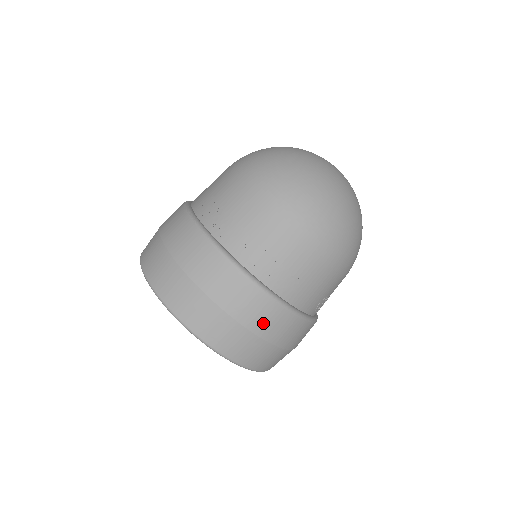
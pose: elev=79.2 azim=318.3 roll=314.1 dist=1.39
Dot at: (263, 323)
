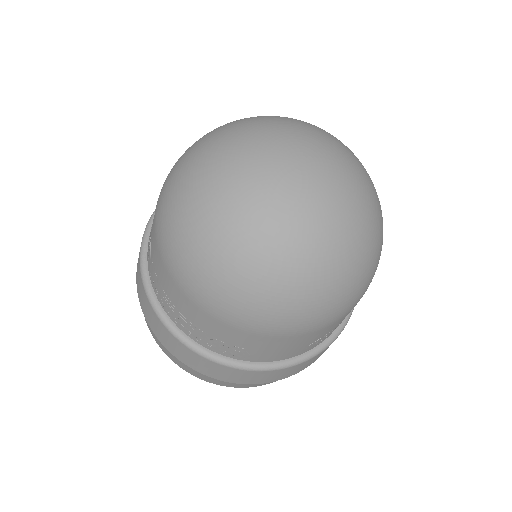
Dot at: (226, 376)
